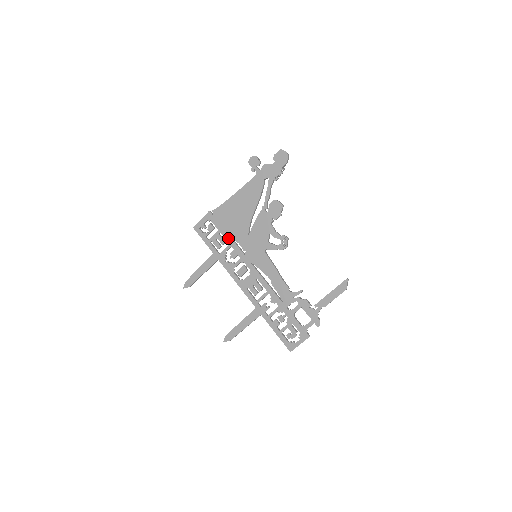
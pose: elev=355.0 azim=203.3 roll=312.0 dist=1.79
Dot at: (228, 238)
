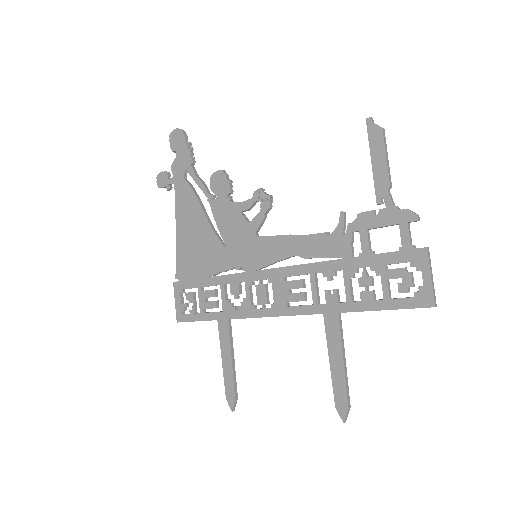
Dot at: (213, 281)
